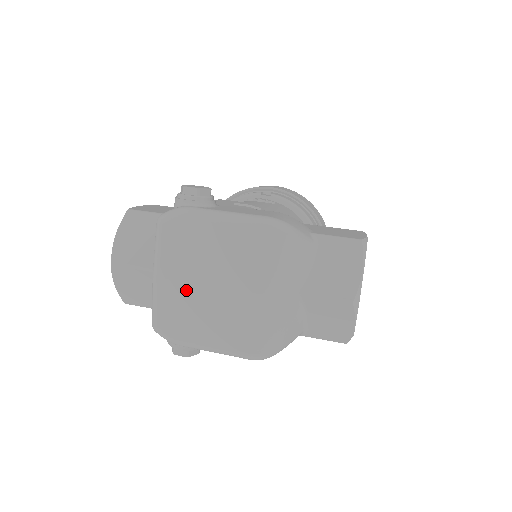
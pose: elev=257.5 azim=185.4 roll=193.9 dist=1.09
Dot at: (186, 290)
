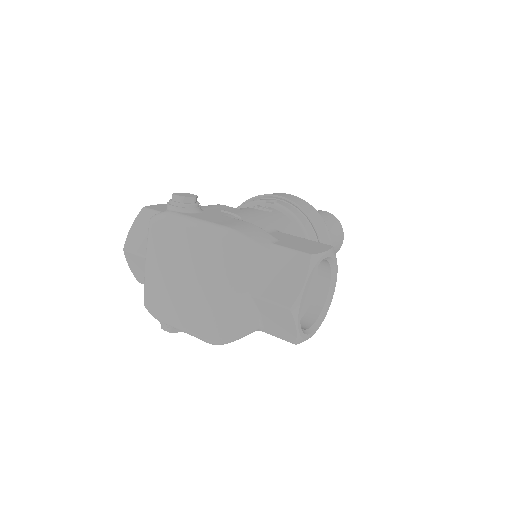
Dot at: (165, 278)
